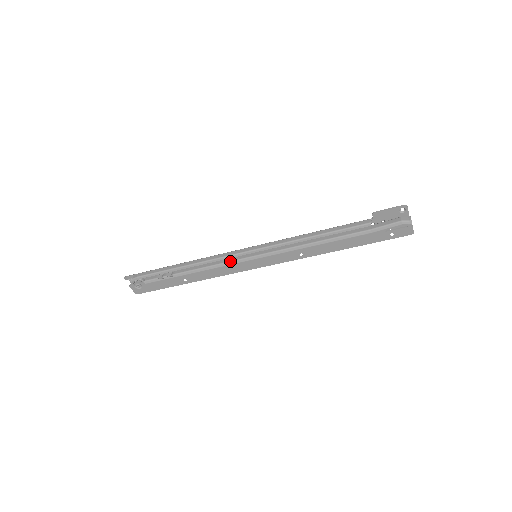
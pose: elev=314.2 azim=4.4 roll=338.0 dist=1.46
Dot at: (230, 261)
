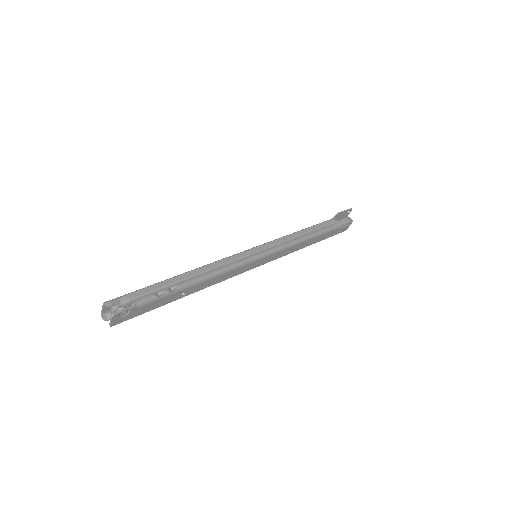
Dot at: (239, 264)
